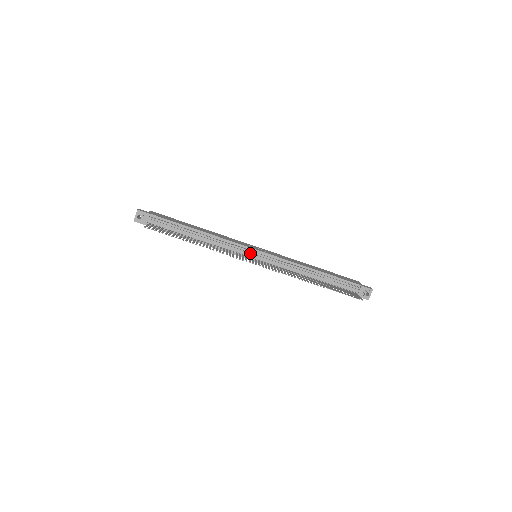
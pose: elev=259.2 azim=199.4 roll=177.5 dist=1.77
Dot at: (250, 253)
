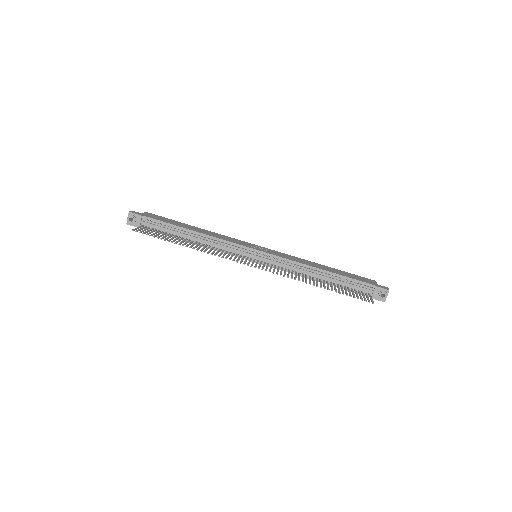
Dot at: (248, 253)
